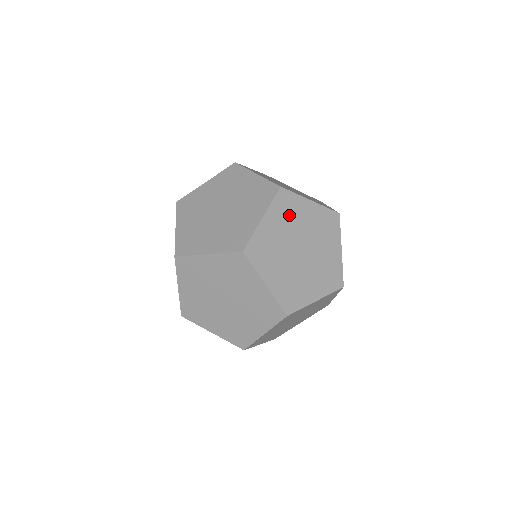
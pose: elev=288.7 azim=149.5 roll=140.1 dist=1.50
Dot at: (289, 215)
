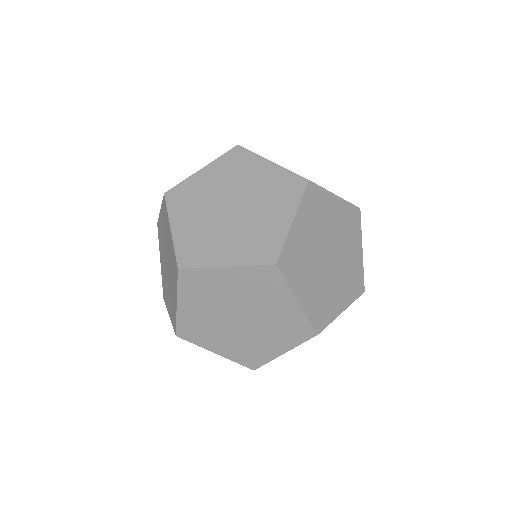
Dot at: (205, 291)
